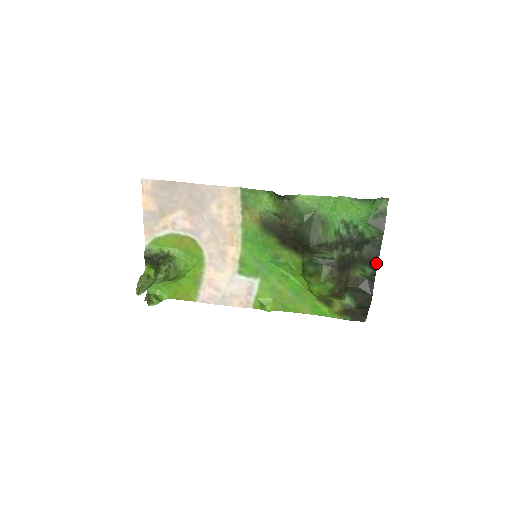
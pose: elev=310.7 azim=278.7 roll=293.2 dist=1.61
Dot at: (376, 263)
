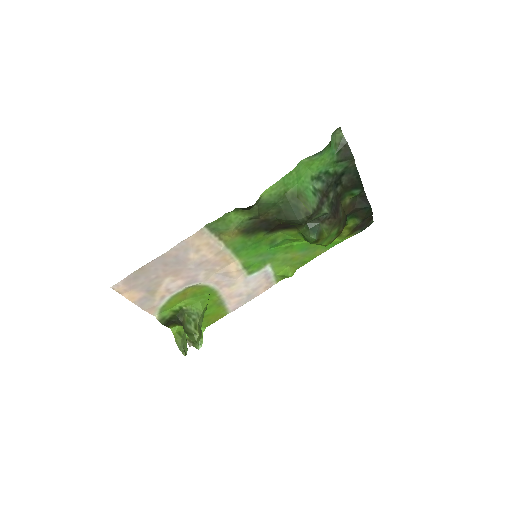
Dot at: (360, 183)
